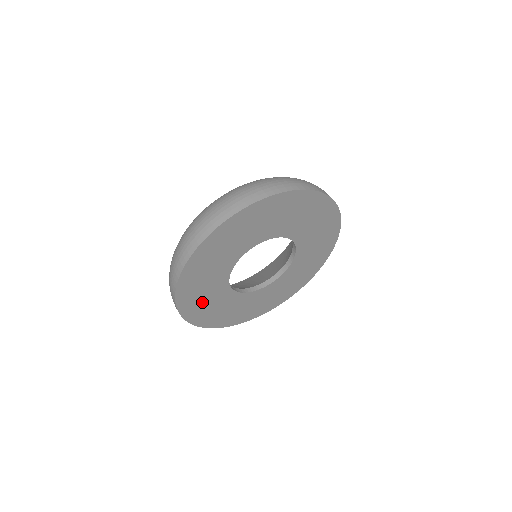
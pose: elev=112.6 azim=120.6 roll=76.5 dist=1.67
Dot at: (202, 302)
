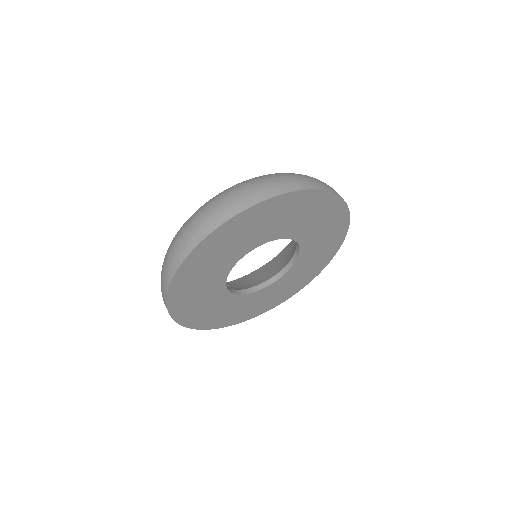
Dot at: (201, 310)
